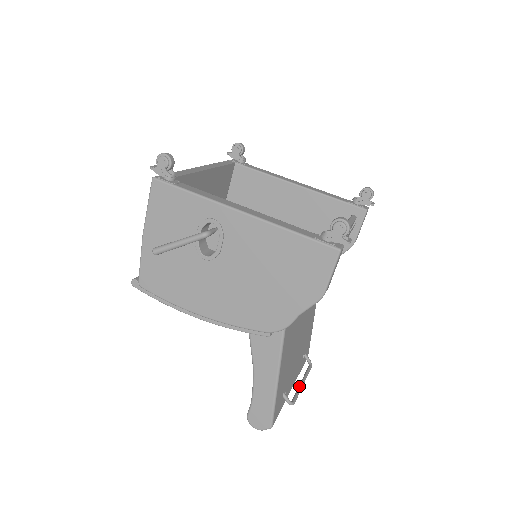
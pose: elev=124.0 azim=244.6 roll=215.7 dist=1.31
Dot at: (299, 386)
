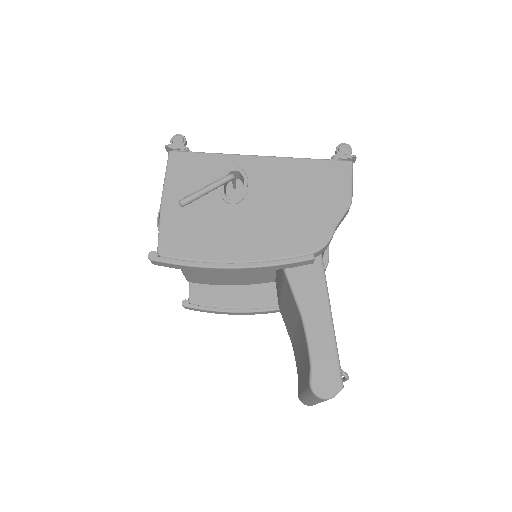
Dot at: occluded
